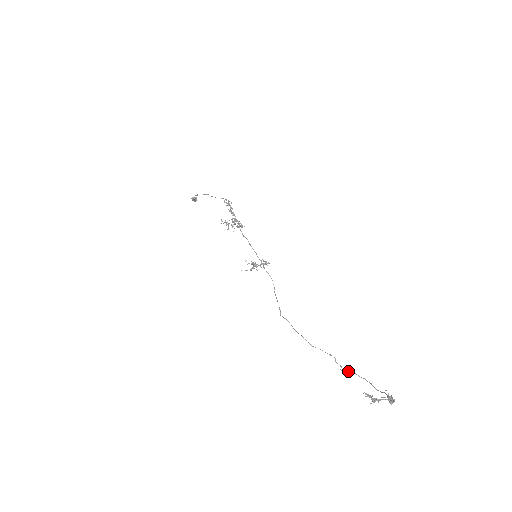
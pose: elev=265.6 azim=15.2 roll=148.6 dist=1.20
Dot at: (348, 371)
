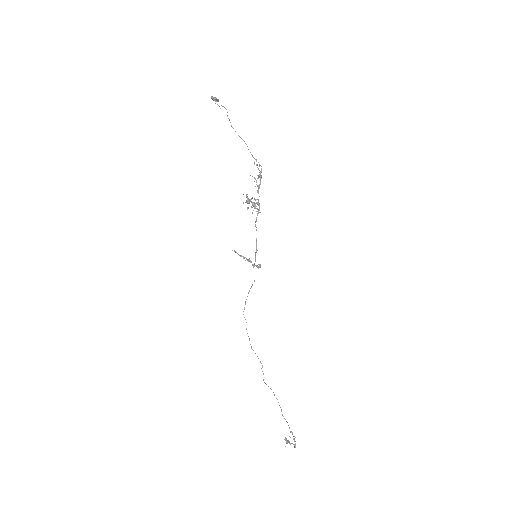
Dot at: (270, 388)
